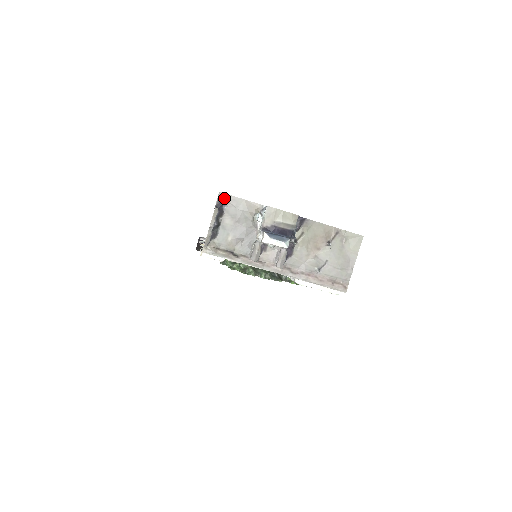
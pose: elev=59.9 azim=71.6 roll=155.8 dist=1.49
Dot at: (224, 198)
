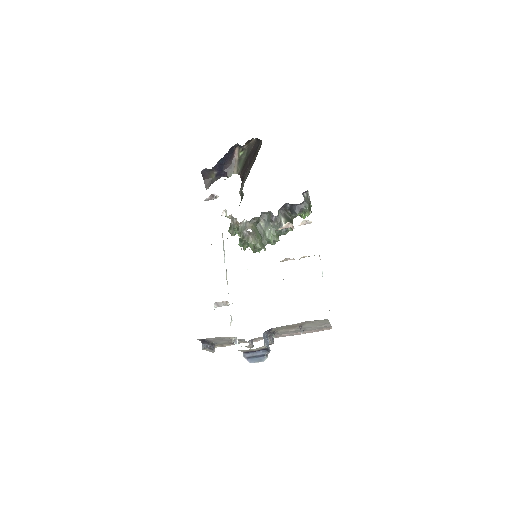
Dot at: (203, 339)
